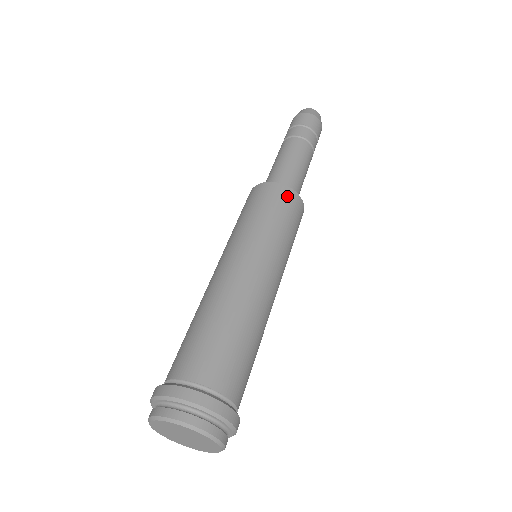
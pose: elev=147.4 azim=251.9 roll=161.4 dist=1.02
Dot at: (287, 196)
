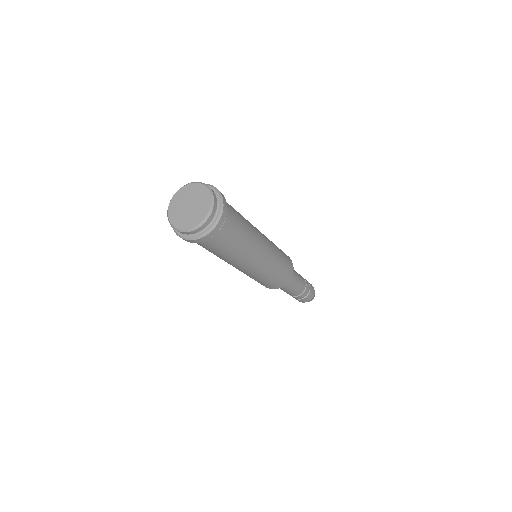
Dot at: occluded
